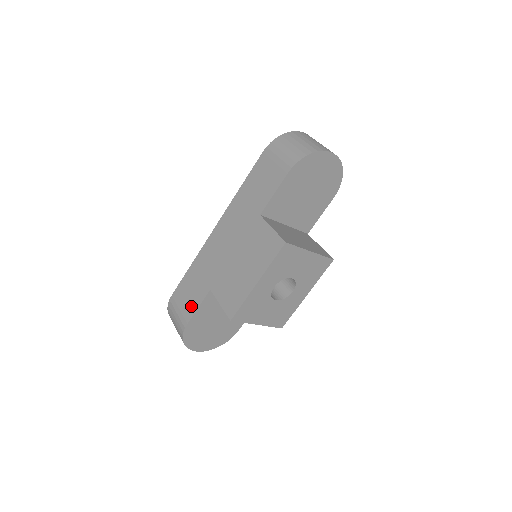
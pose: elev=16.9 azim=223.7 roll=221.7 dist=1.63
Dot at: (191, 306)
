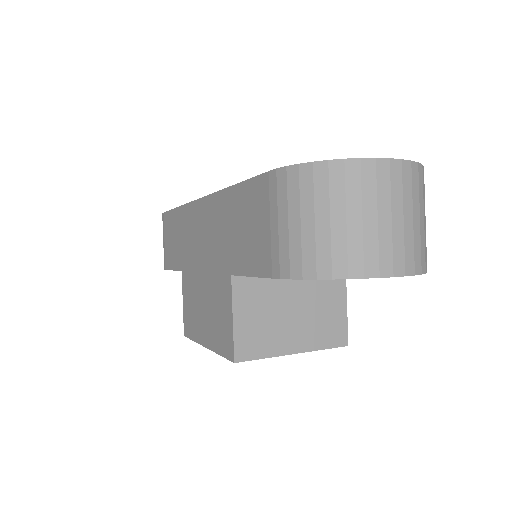
Dot at: (170, 258)
